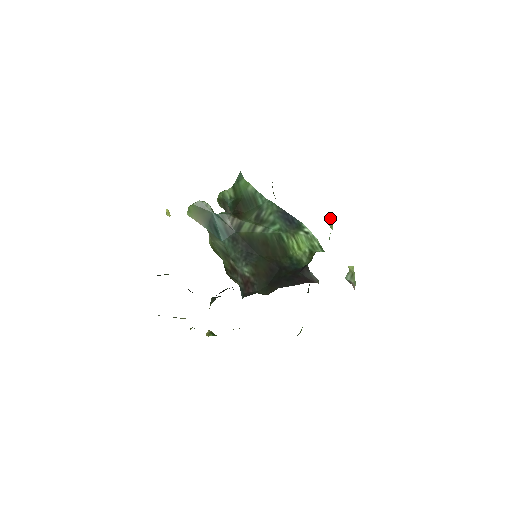
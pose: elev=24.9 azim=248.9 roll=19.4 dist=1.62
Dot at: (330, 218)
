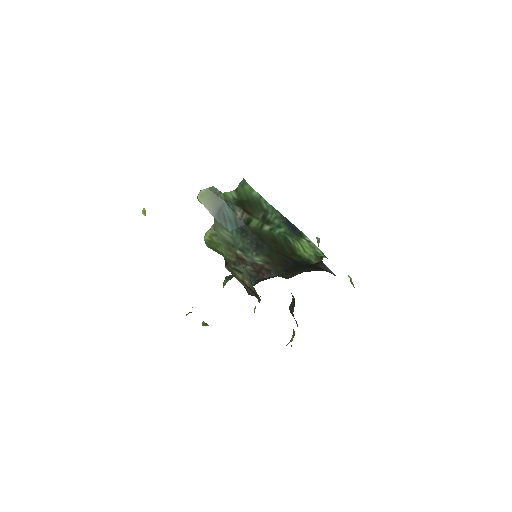
Dot at: (317, 241)
